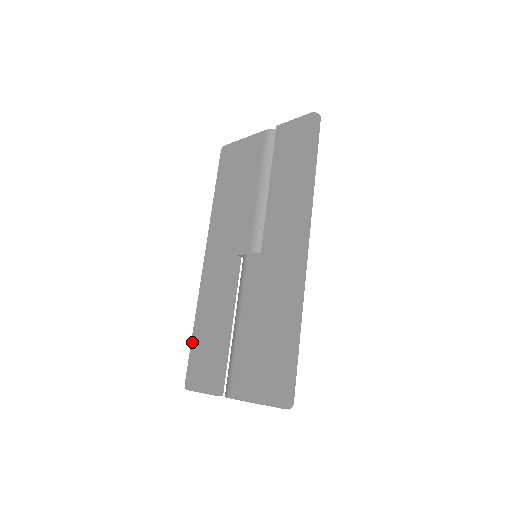
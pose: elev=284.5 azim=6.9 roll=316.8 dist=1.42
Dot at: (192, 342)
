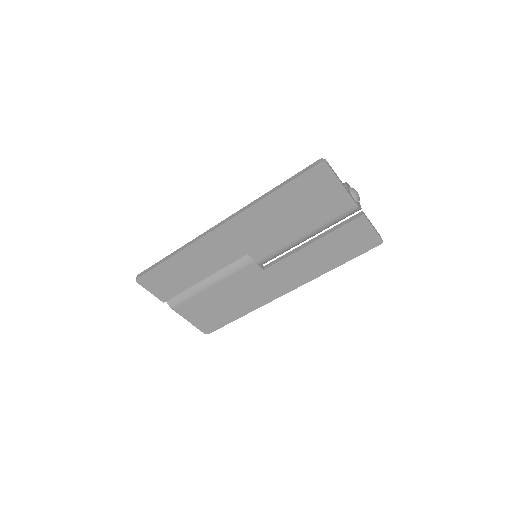
Dot at: (163, 264)
